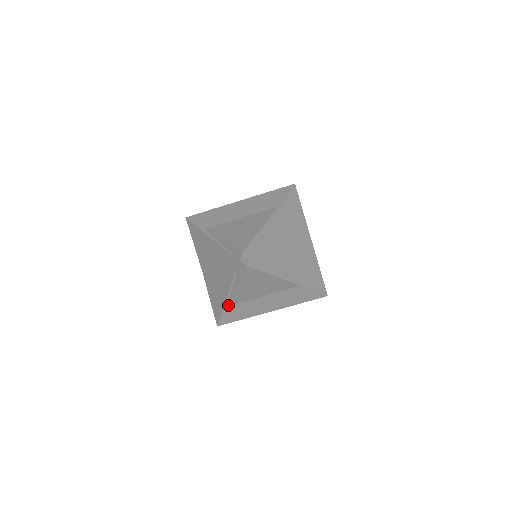
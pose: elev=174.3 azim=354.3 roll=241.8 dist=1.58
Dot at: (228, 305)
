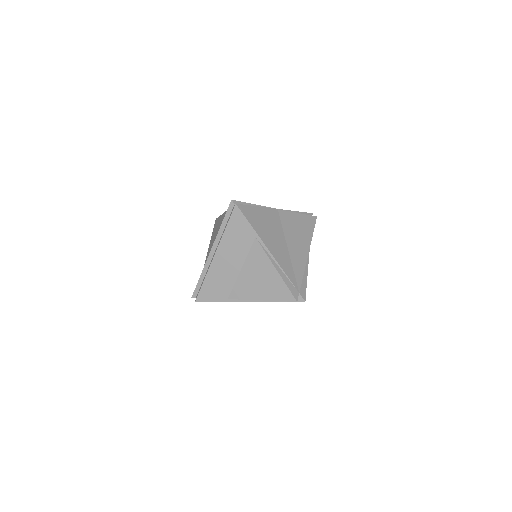
Dot at: occluded
